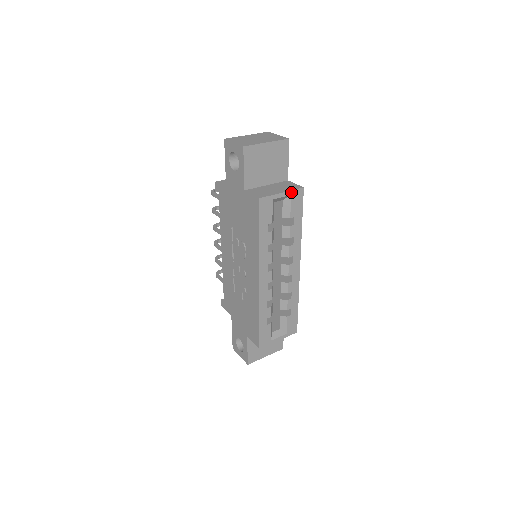
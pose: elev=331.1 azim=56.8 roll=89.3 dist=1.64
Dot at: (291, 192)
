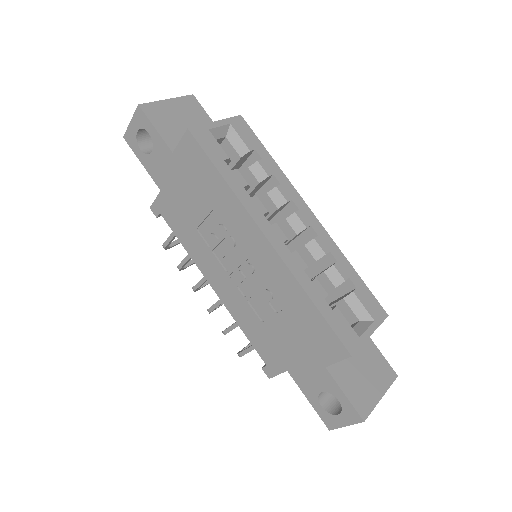
Dot at: (228, 121)
